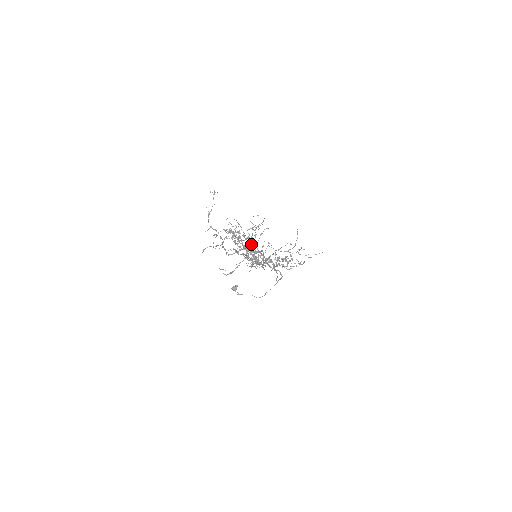
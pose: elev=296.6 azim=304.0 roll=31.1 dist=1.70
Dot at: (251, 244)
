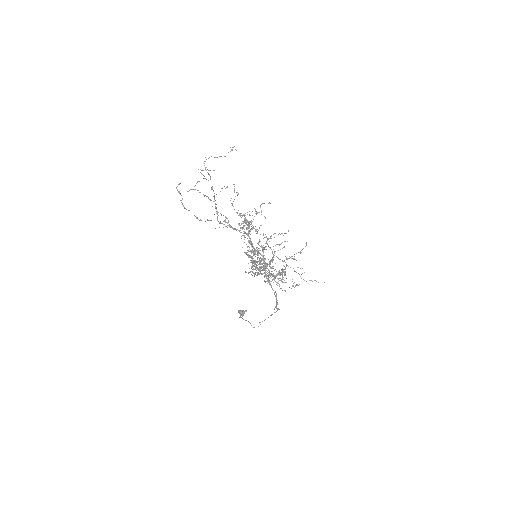
Dot at: (258, 242)
